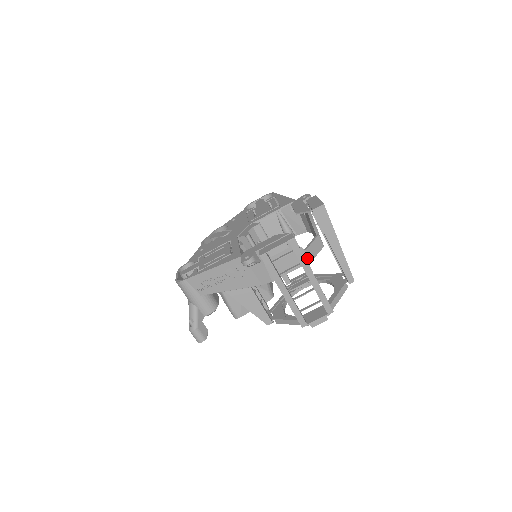
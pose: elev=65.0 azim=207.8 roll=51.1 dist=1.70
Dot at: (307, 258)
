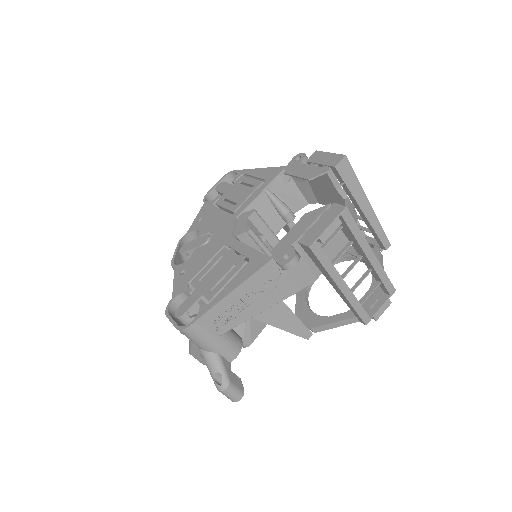
Dot at: occluded
